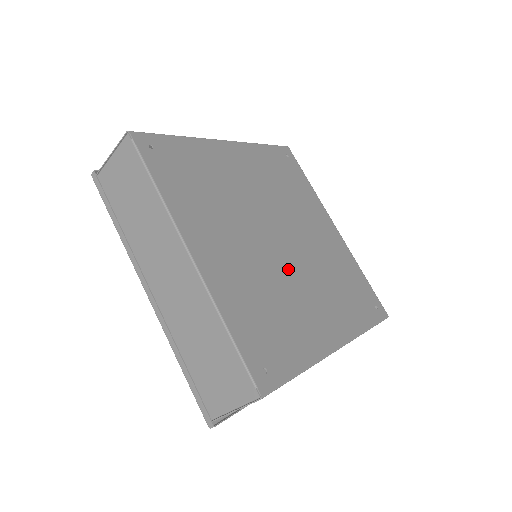
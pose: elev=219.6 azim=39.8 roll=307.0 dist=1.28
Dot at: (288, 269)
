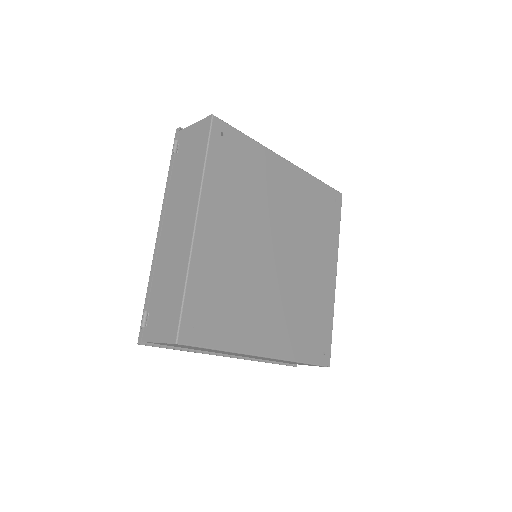
Dot at: (294, 270)
